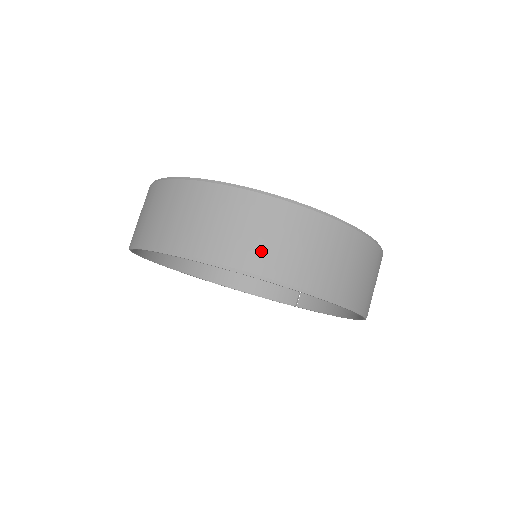
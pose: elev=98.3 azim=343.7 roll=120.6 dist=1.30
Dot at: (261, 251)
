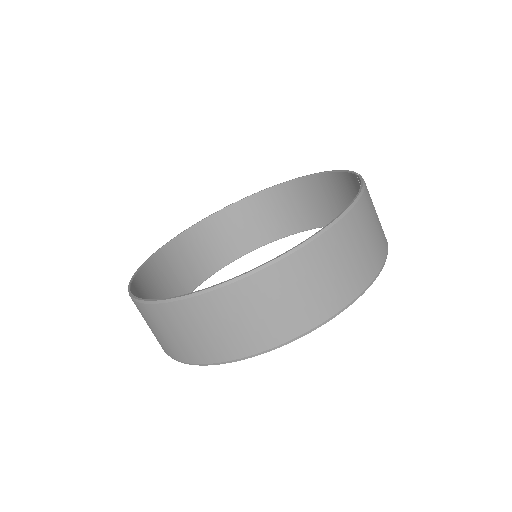
Dot at: (160, 341)
